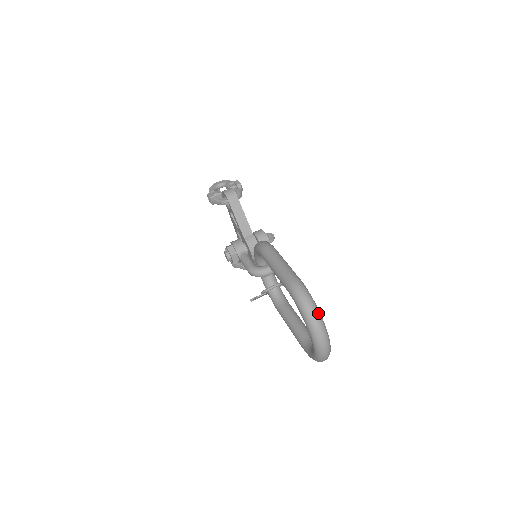
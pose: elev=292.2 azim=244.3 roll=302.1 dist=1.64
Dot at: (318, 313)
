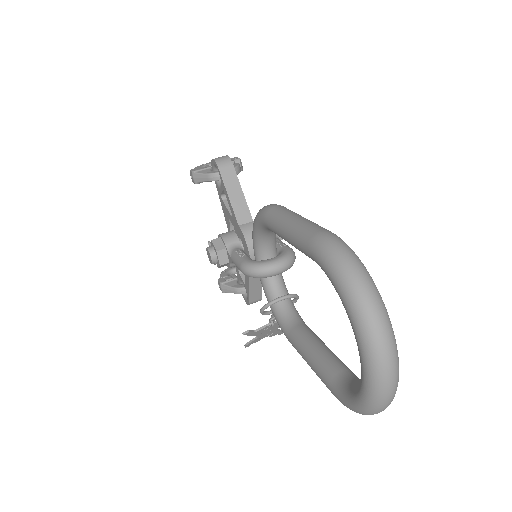
Dot at: (376, 289)
